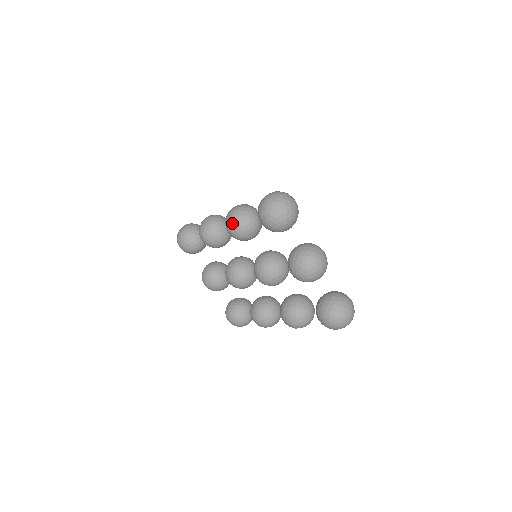
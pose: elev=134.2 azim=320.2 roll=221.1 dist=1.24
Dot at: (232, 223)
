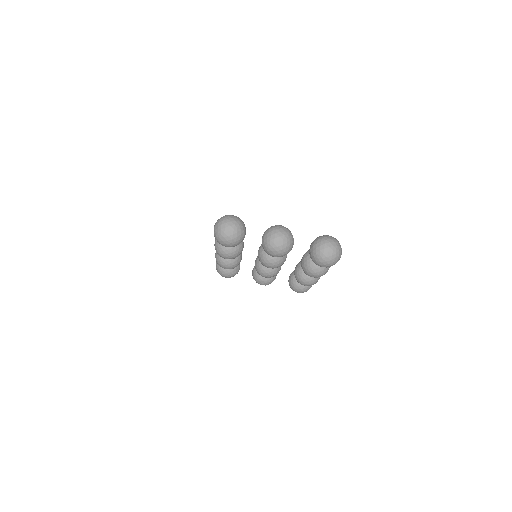
Dot at: (220, 254)
